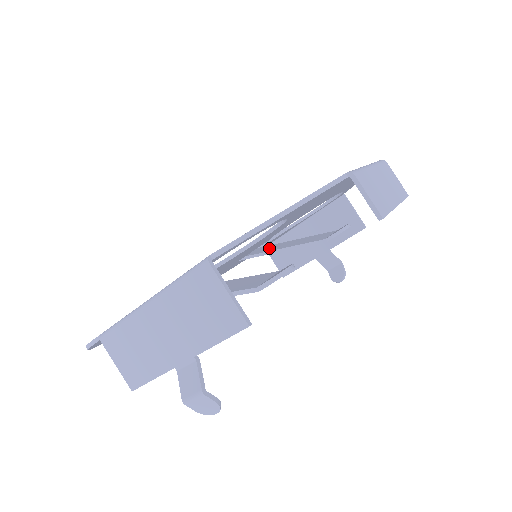
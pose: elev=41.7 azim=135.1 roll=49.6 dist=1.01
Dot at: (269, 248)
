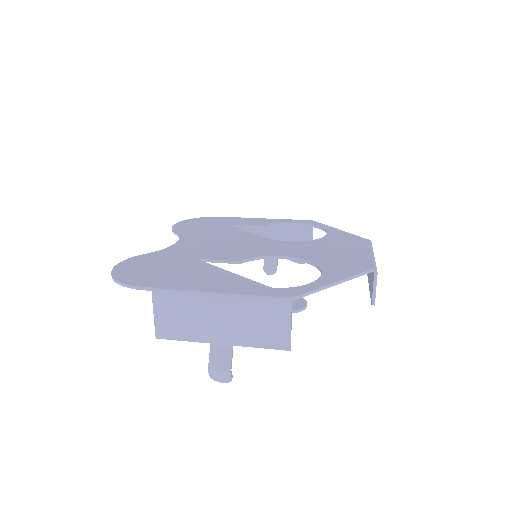
Dot at: occluded
